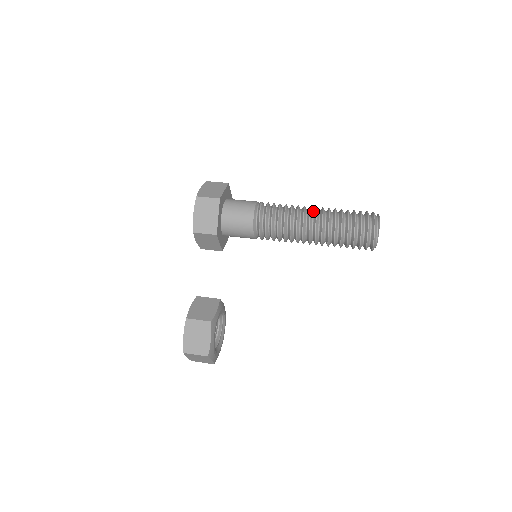
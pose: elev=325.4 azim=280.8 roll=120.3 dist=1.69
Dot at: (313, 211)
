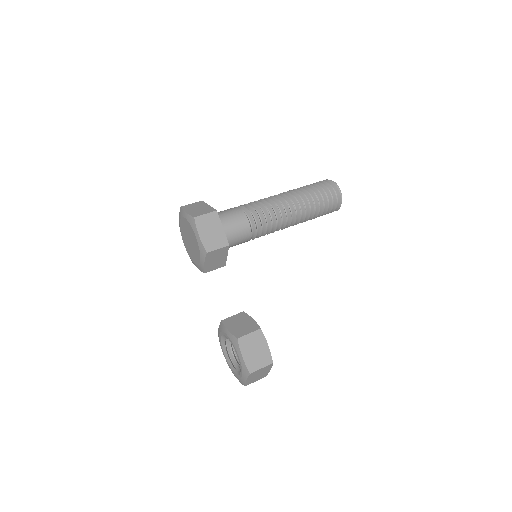
Dot at: occluded
